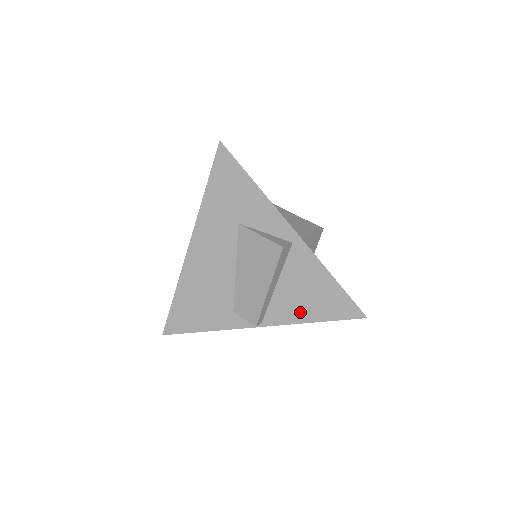
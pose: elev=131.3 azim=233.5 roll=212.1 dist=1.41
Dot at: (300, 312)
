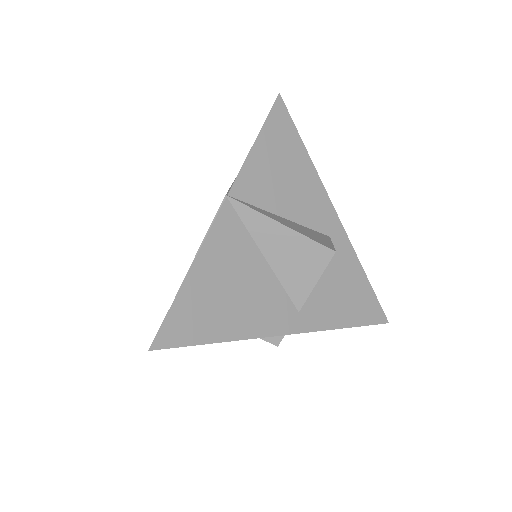
Dot at: occluded
